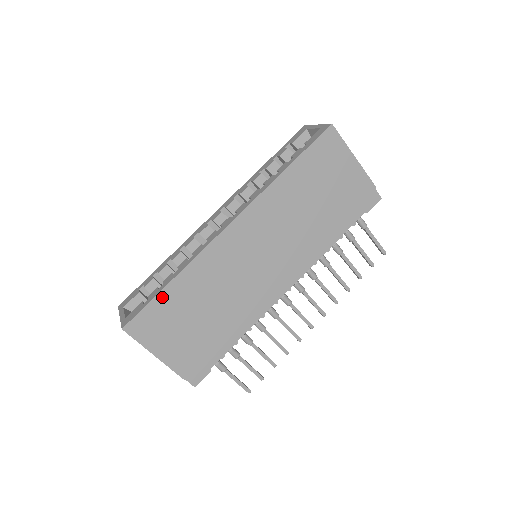
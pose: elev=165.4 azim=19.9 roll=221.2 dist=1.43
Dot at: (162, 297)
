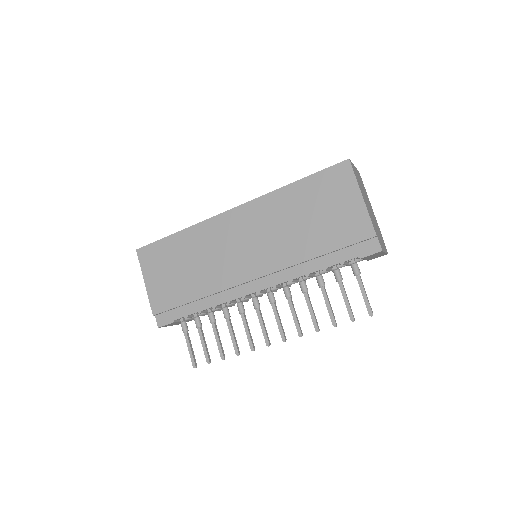
Dot at: (167, 241)
